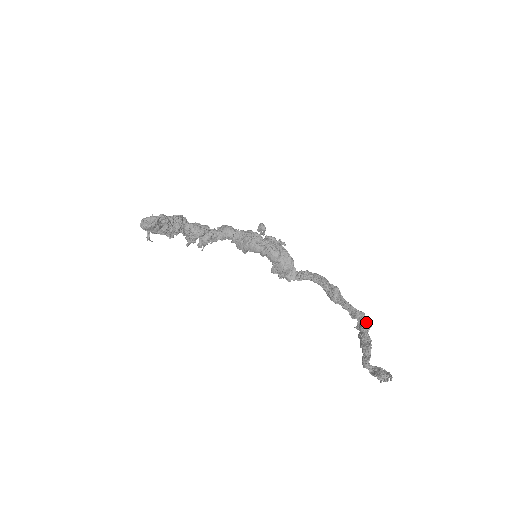
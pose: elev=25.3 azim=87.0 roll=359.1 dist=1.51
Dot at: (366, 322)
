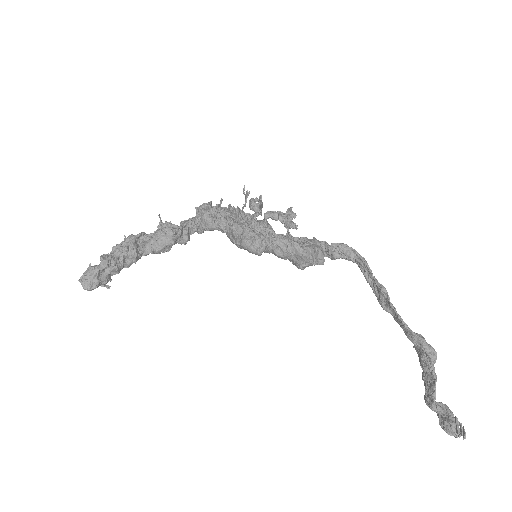
Dot at: (427, 356)
